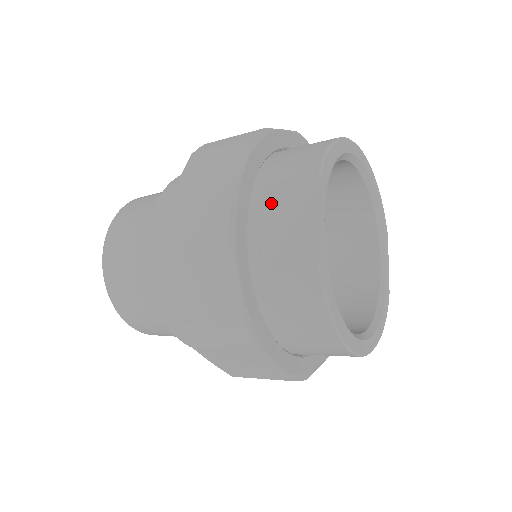
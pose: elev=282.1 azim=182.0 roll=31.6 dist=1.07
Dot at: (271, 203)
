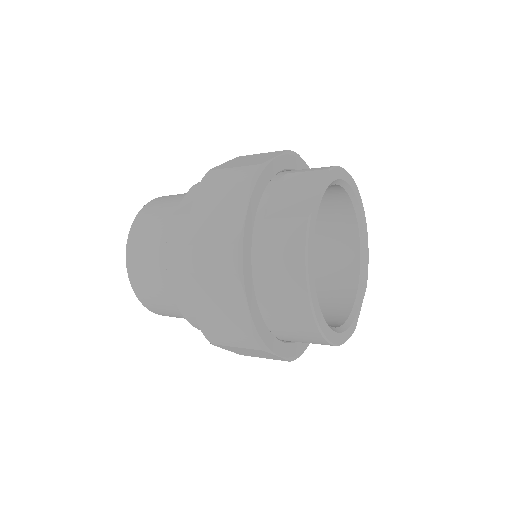
Dot at: (287, 183)
